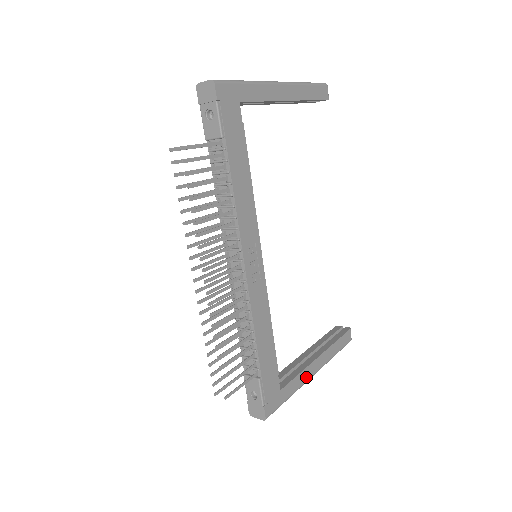
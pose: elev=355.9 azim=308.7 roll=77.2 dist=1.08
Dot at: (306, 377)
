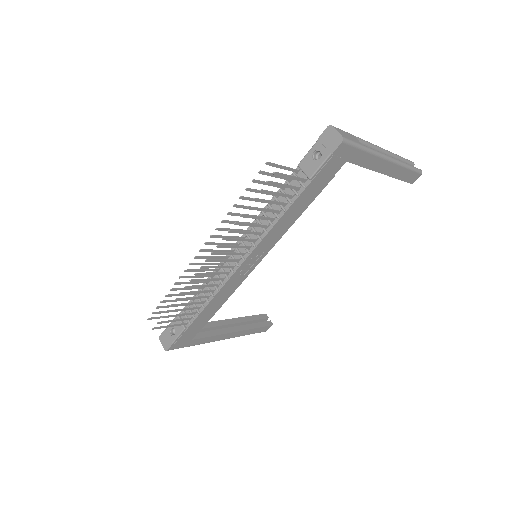
Dot at: (215, 339)
